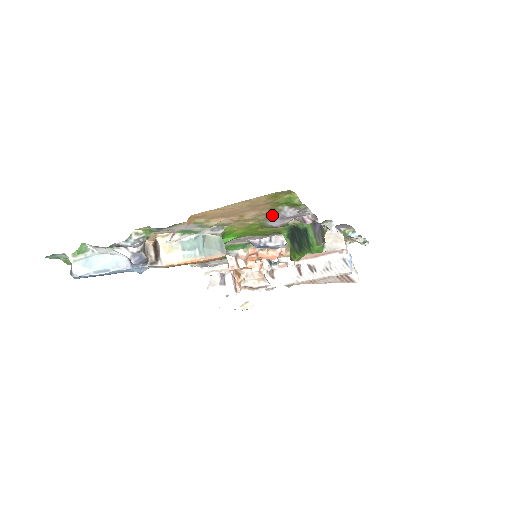
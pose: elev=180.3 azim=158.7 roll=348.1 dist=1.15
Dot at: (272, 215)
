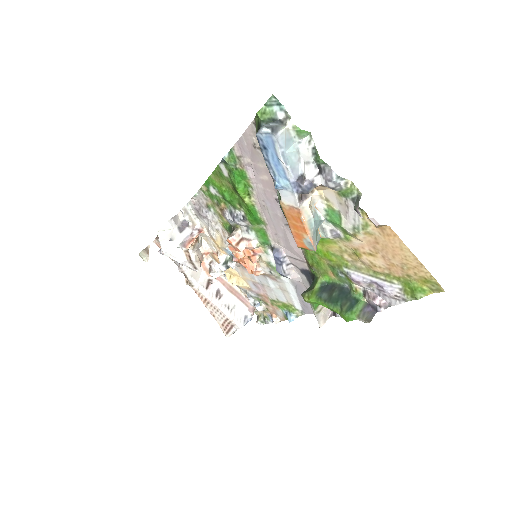
Dot at: (372, 274)
